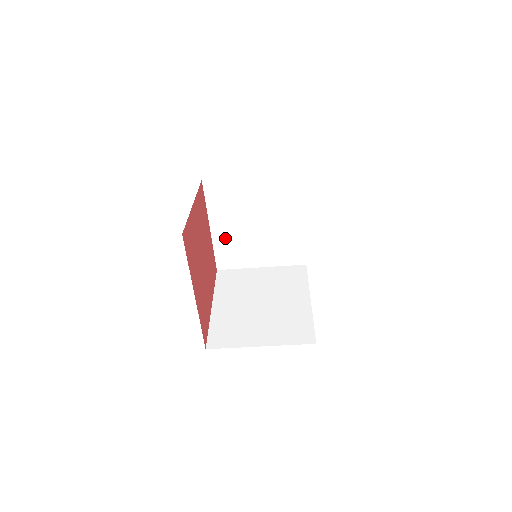
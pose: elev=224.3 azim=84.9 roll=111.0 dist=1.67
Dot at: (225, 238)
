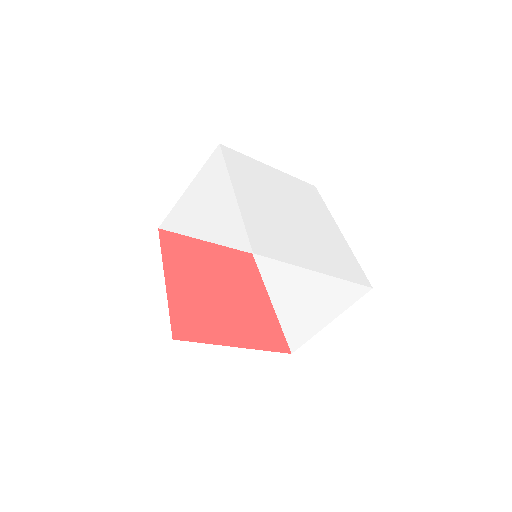
Dot at: (229, 235)
